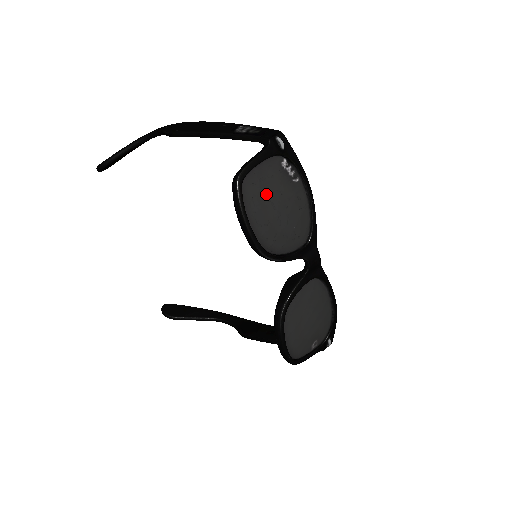
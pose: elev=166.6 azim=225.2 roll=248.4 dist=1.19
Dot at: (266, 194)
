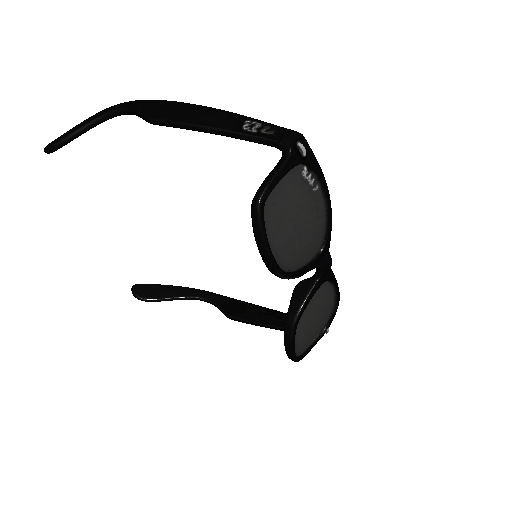
Dot at: (287, 213)
